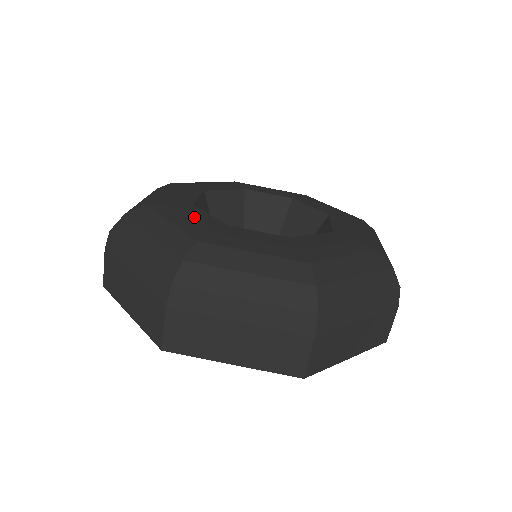
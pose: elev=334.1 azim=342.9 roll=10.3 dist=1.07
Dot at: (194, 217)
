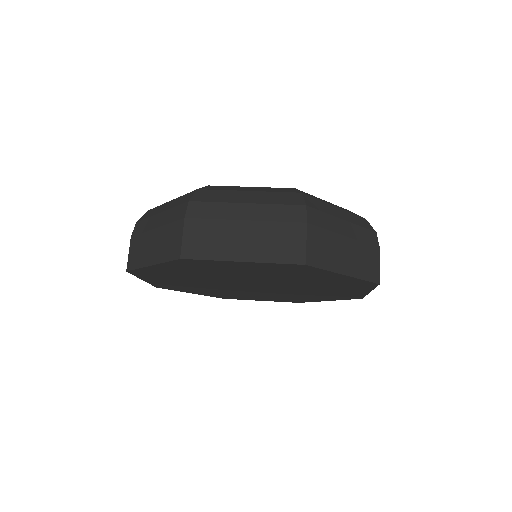
Dot at: occluded
